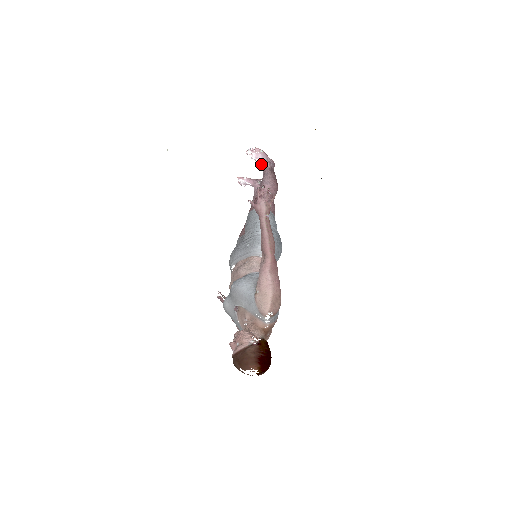
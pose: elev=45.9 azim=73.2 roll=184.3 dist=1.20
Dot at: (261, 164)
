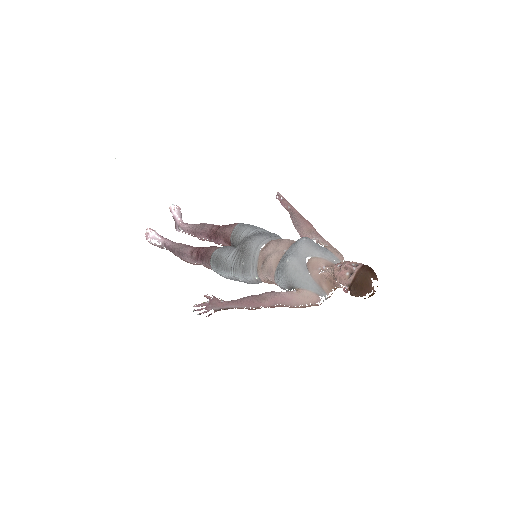
Dot at: (181, 221)
